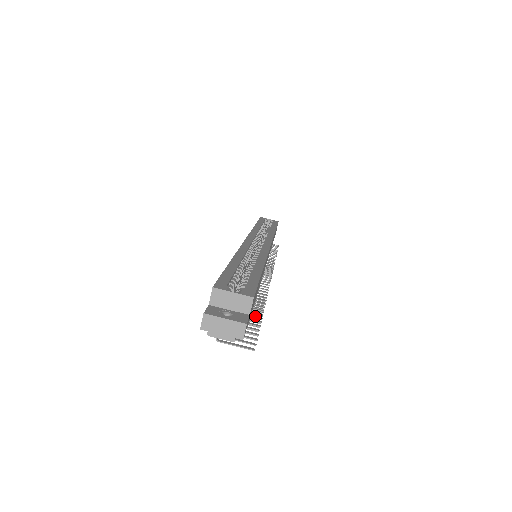
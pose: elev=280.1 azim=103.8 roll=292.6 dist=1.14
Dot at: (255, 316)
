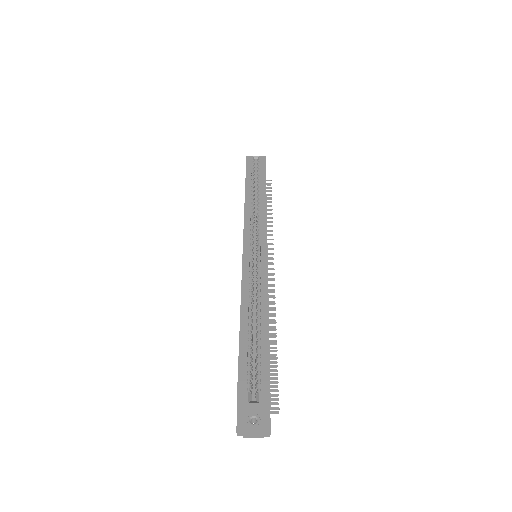
Dot at: (272, 366)
